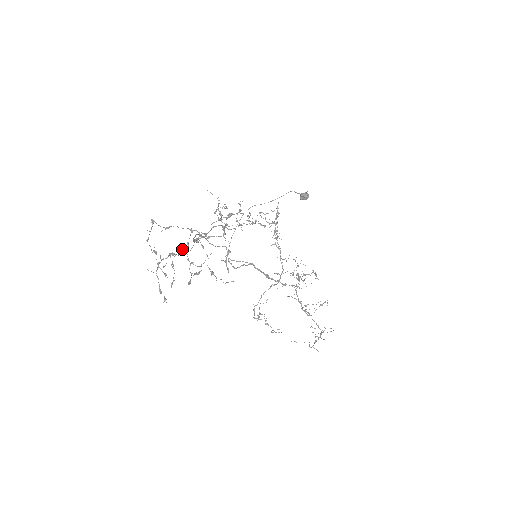
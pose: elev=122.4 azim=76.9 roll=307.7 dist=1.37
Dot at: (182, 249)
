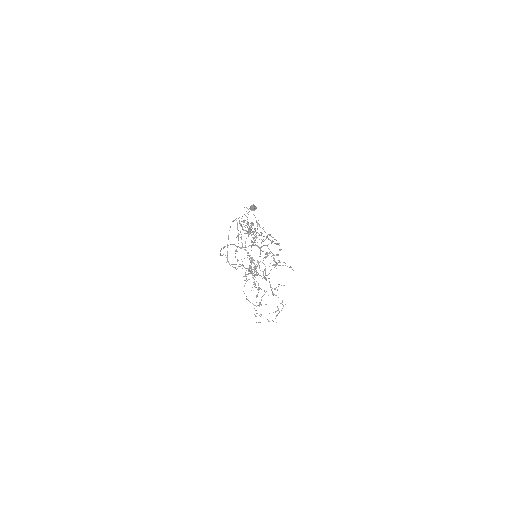
Dot at: occluded
